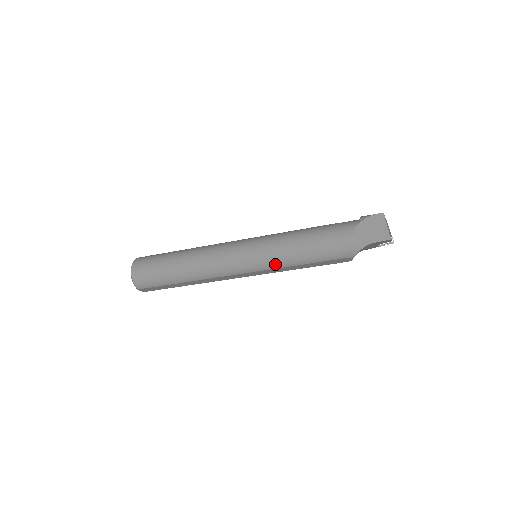
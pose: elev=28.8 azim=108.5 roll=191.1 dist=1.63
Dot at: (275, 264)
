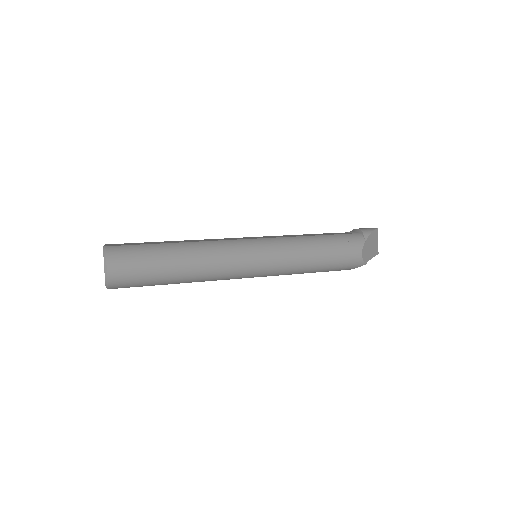
Dot at: (284, 273)
